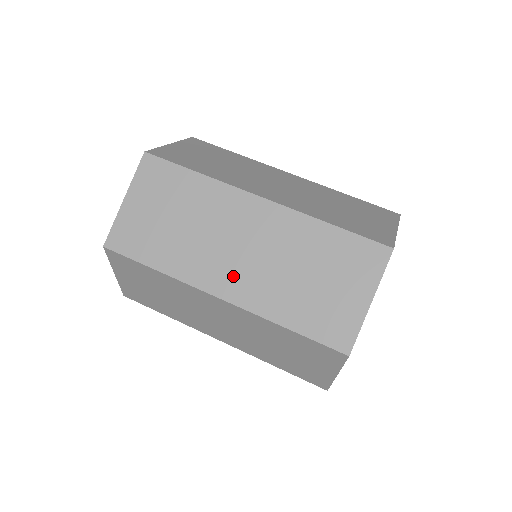
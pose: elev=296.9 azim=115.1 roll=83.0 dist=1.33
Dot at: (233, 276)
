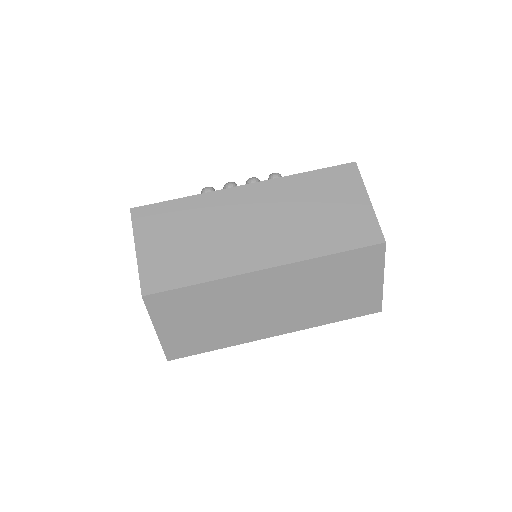
Dot at: (278, 321)
